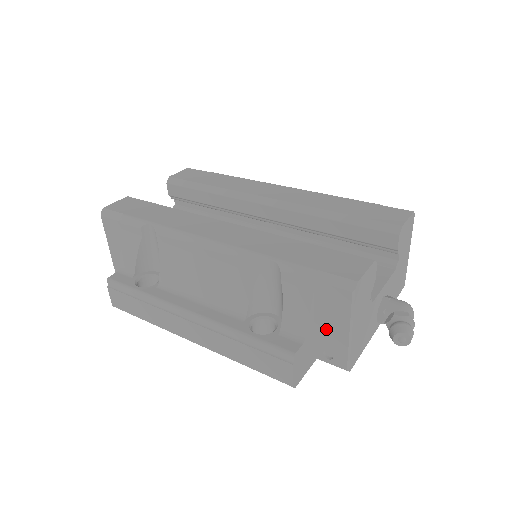
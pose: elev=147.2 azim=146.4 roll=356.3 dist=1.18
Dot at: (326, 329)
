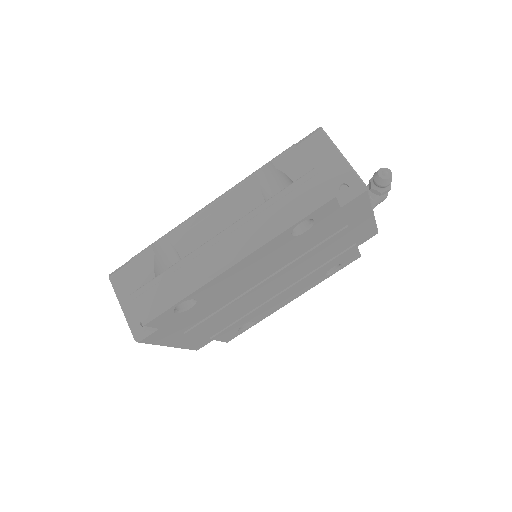
Dot at: (327, 170)
